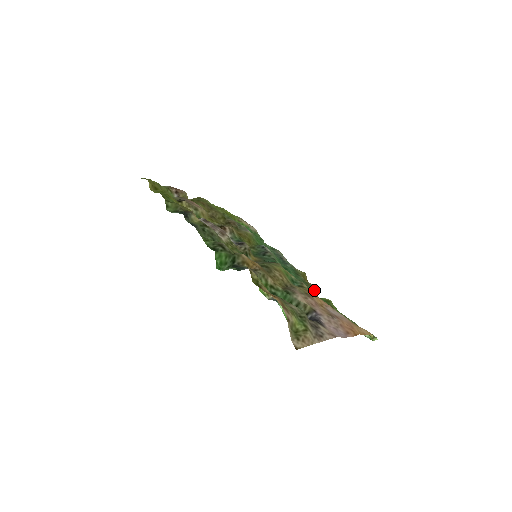
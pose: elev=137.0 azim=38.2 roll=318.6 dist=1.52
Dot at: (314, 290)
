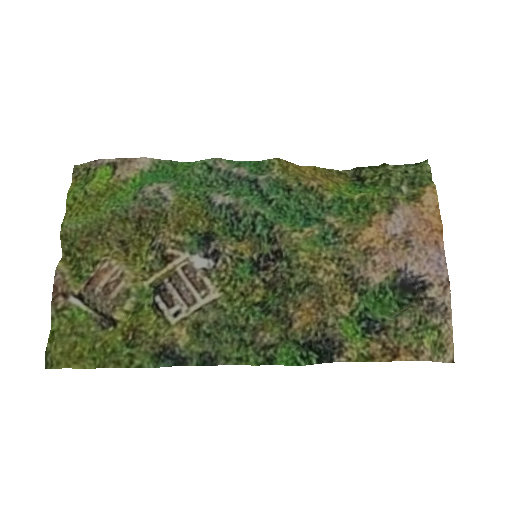
Dot at: (332, 197)
